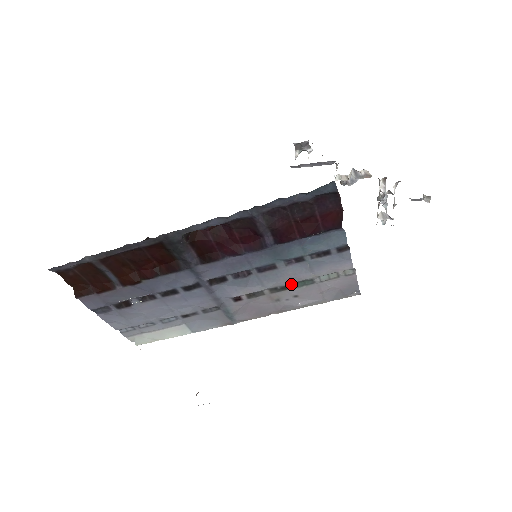
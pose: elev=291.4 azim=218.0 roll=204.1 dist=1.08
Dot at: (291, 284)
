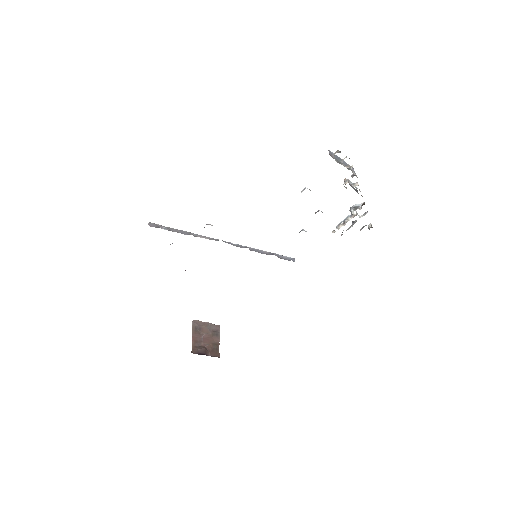
Dot at: occluded
